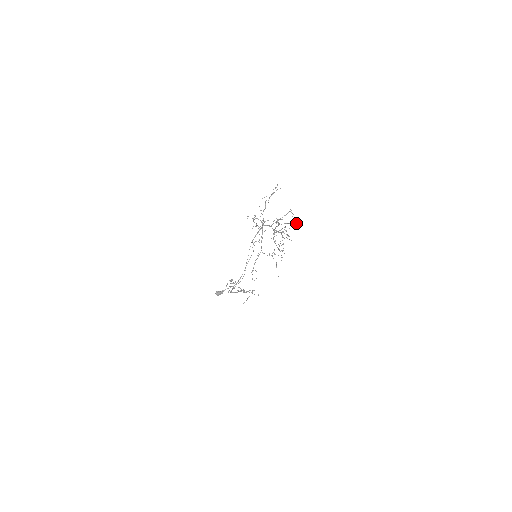
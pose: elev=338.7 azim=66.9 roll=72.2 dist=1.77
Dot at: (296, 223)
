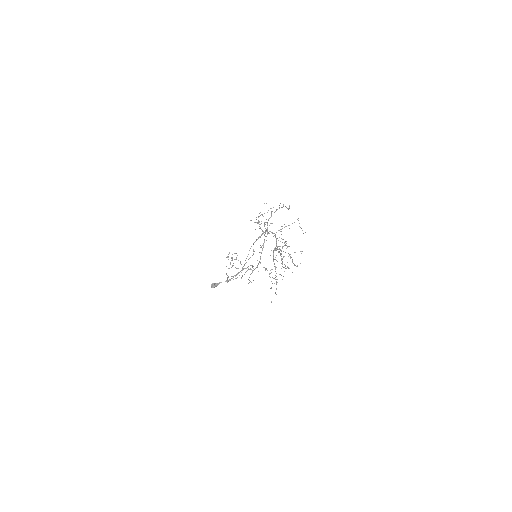
Dot at: occluded
